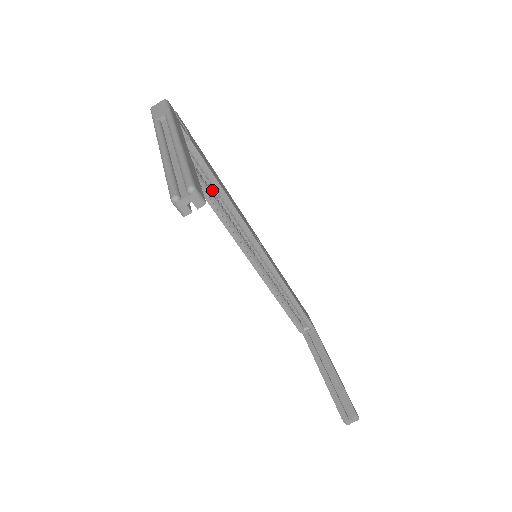
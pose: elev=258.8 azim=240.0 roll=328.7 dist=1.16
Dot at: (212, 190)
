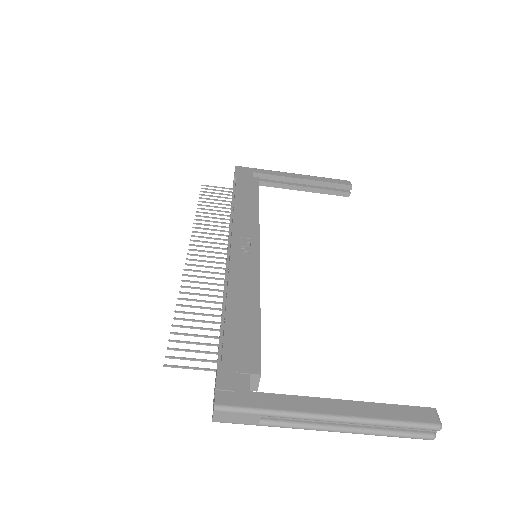
Dot at: occluded
